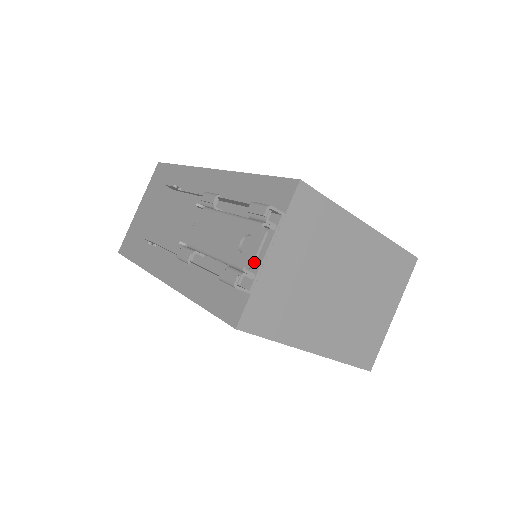
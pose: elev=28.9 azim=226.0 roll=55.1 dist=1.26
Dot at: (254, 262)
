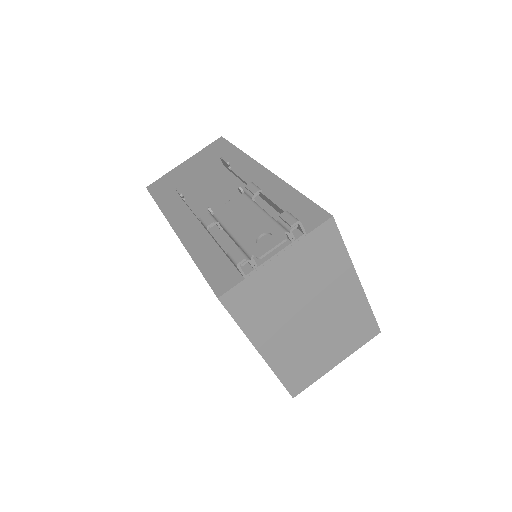
Dot at: (263, 256)
